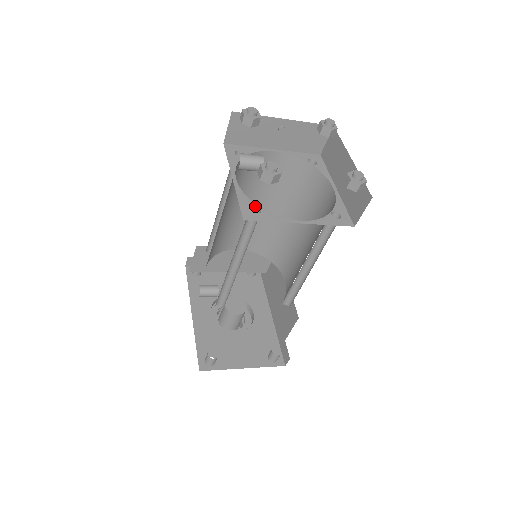
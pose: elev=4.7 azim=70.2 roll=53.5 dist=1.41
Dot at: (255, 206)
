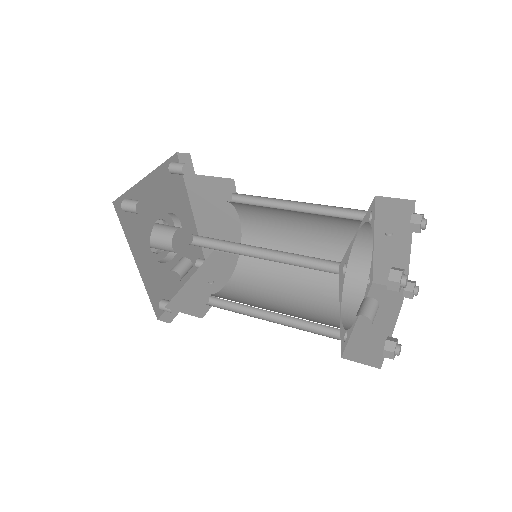
Dot at: (345, 332)
